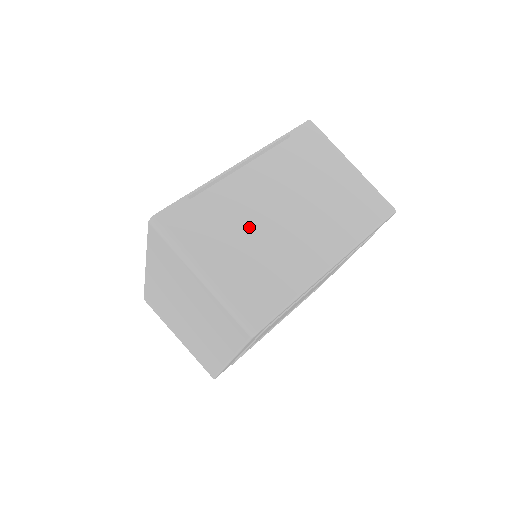
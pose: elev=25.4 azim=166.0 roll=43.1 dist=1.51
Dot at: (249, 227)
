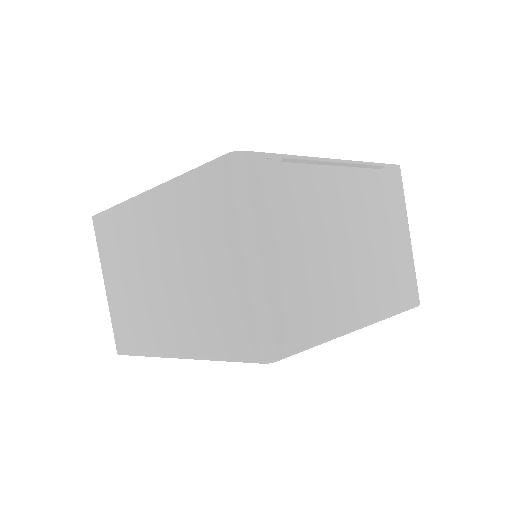
Dot at: (316, 235)
